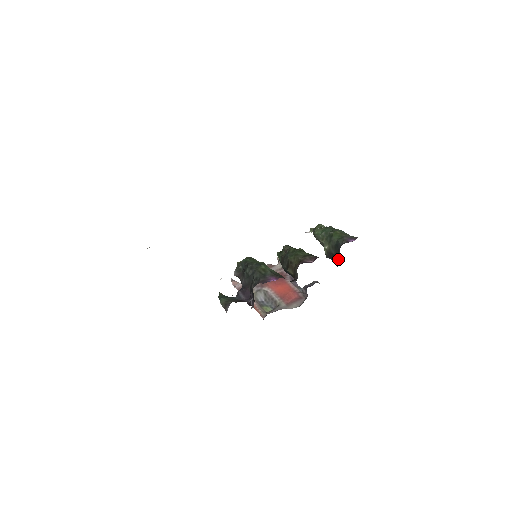
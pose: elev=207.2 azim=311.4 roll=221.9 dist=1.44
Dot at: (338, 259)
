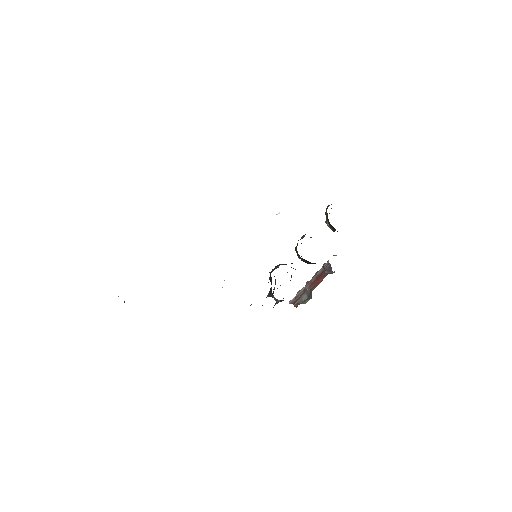
Dot at: occluded
